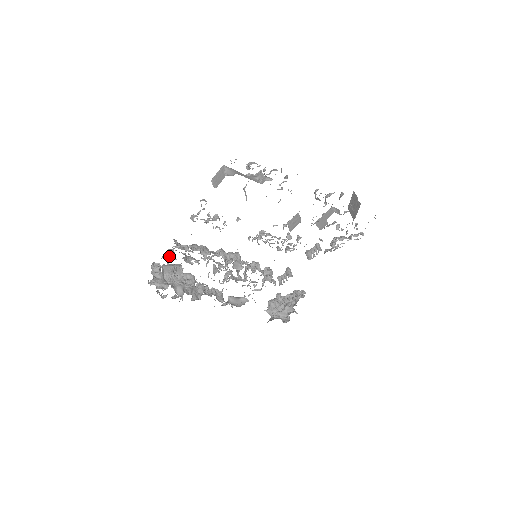
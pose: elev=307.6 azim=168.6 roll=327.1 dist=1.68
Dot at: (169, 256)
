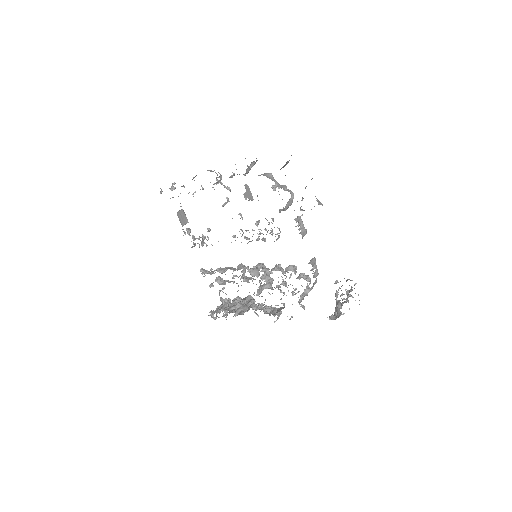
Dot at: (212, 285)
